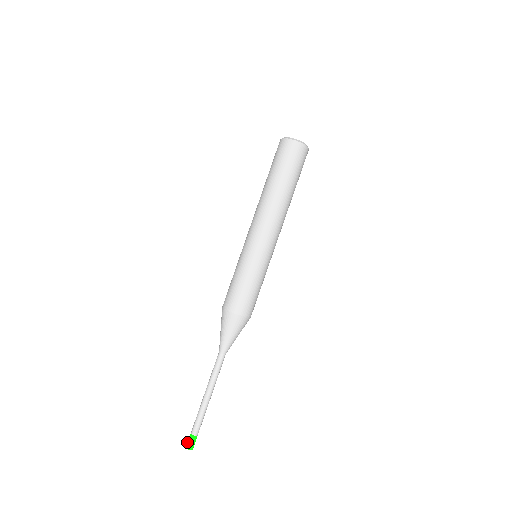
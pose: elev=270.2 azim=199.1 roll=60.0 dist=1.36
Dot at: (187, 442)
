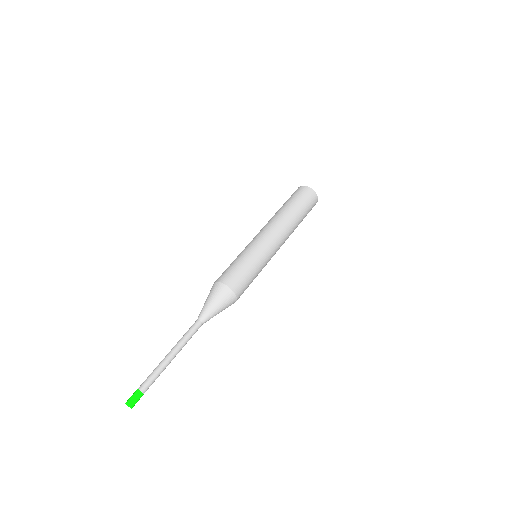
Dot at: occluded
